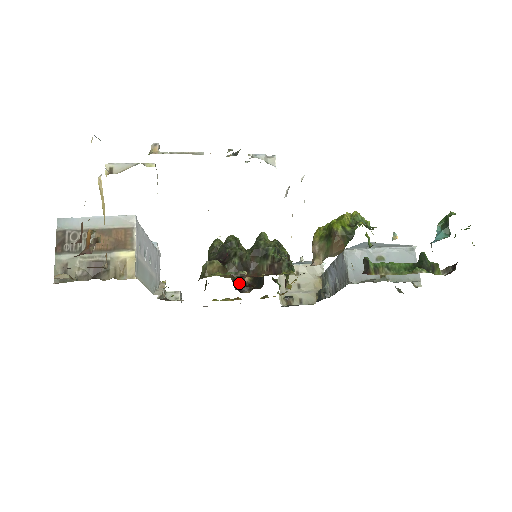
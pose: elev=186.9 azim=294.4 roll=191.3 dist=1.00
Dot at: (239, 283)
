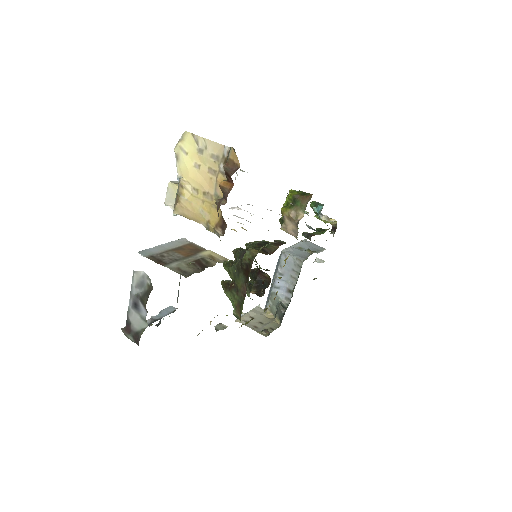
Dot at: occluded
